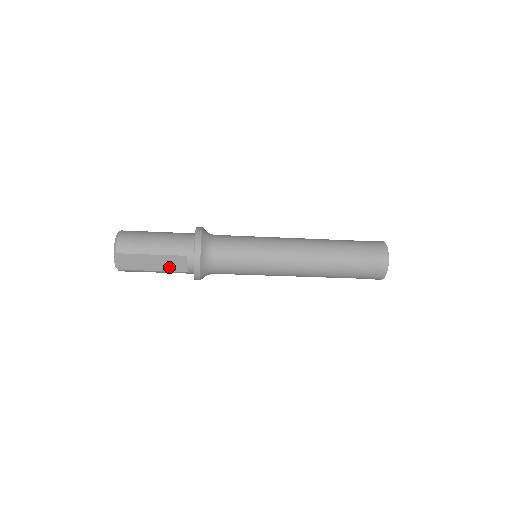
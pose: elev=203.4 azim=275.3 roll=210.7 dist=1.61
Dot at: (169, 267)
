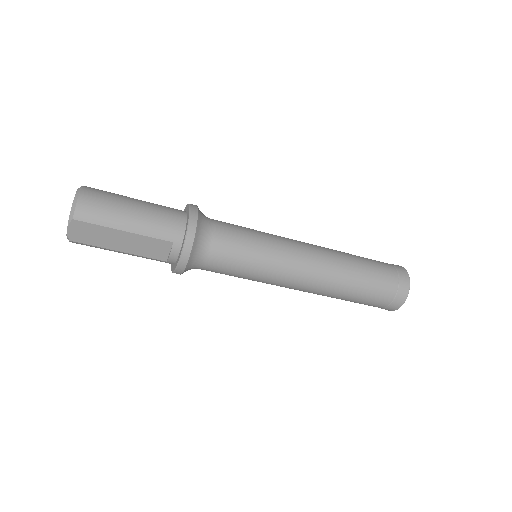
Dot at: (143, 251)
